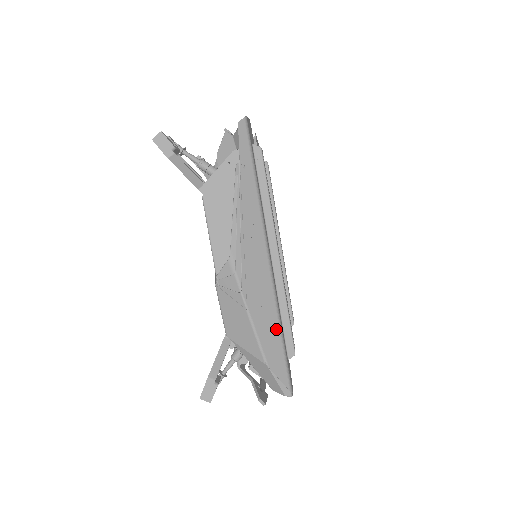
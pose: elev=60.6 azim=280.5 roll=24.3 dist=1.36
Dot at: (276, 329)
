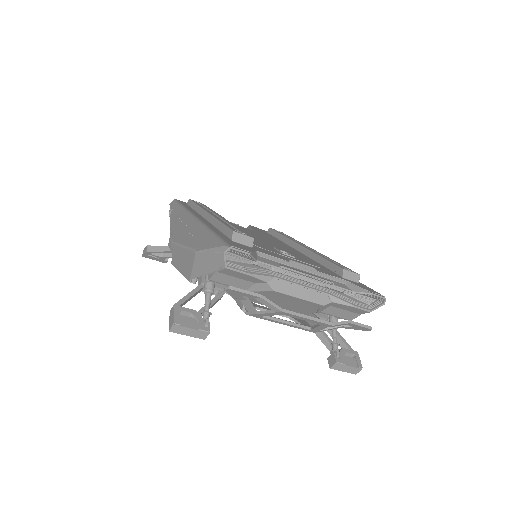
Dot at: (204, 233)
